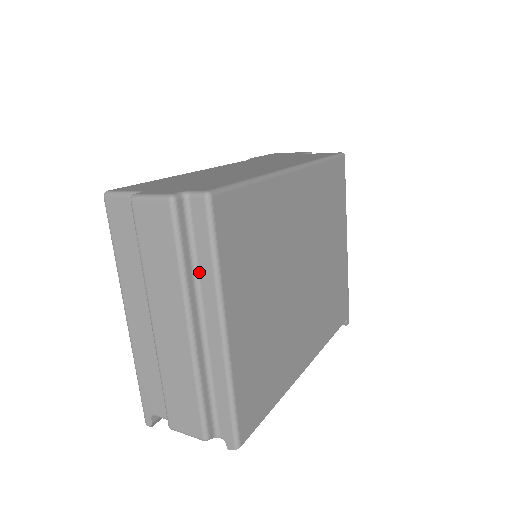
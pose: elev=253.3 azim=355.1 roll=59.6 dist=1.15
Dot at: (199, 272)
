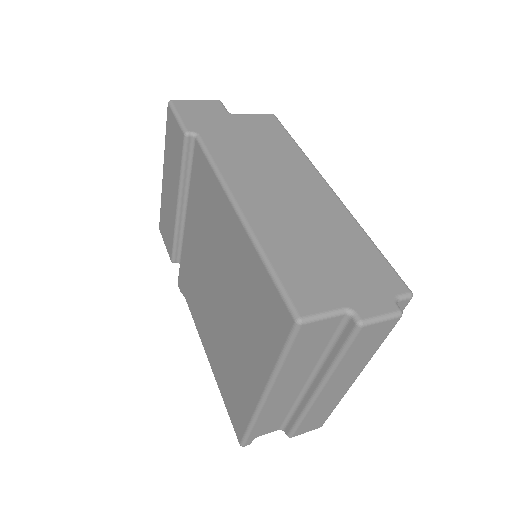
Dot at: occluded
